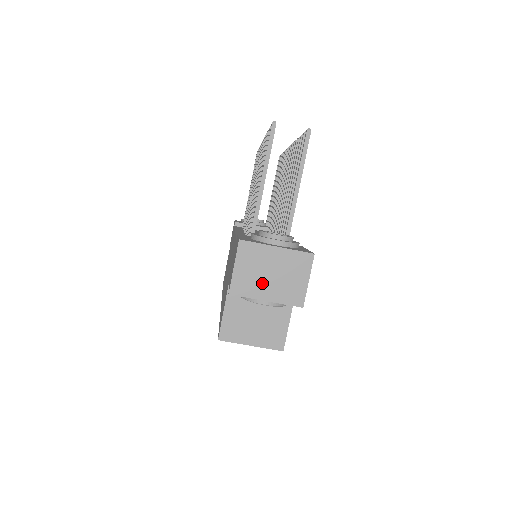
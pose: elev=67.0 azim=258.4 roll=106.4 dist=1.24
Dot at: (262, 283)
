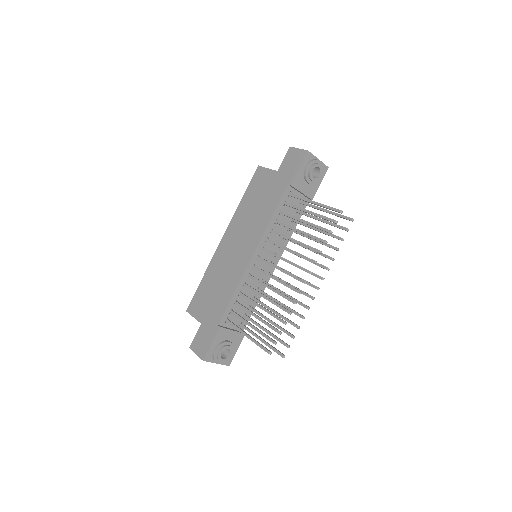
Dot at: occluded
